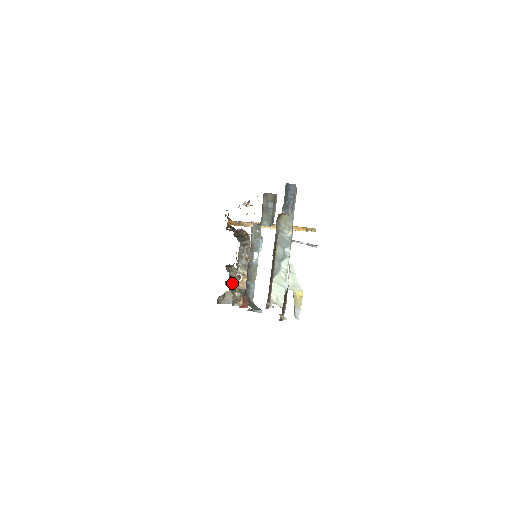
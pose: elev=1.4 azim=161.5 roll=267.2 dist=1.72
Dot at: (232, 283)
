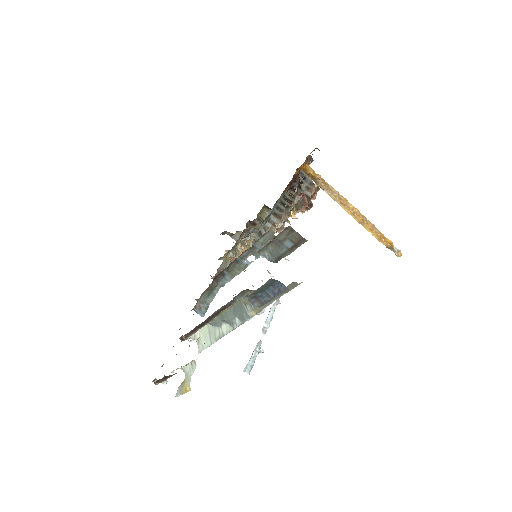
Dot at: occluded
